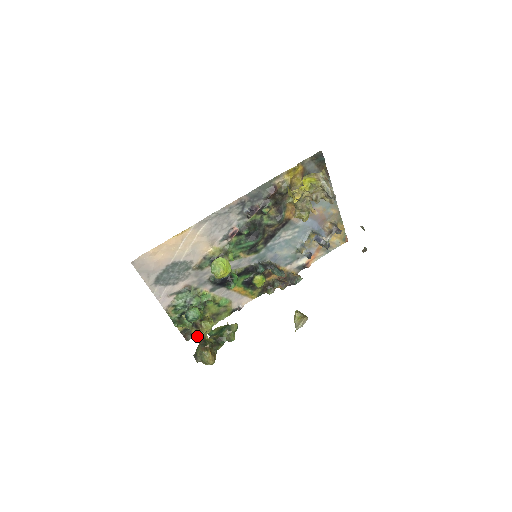
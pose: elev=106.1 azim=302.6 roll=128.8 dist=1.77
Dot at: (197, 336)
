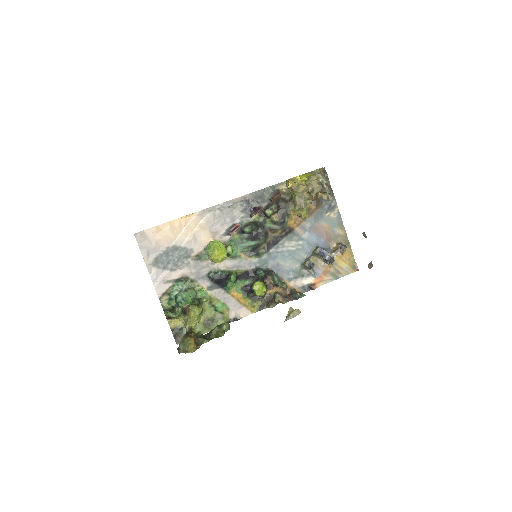
Dot at: (184, 325)
